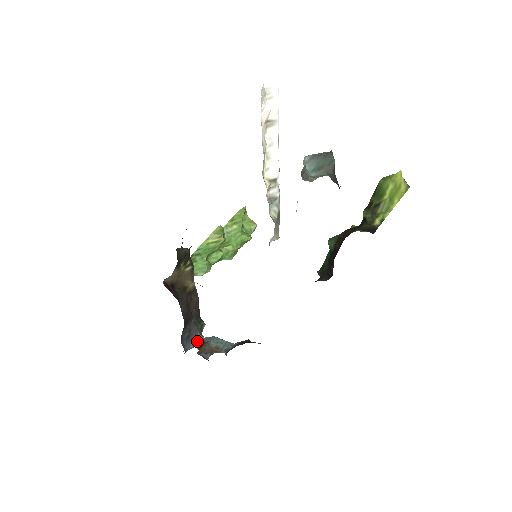
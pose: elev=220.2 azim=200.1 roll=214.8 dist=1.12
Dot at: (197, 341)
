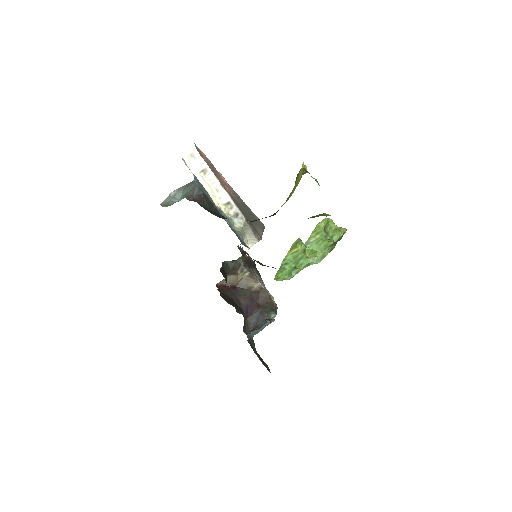
Dot at: occluded
